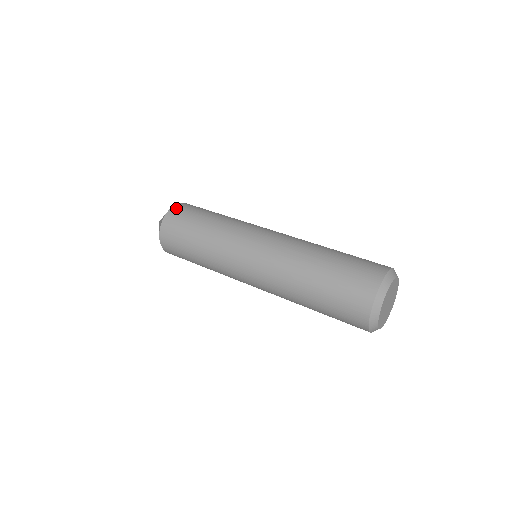
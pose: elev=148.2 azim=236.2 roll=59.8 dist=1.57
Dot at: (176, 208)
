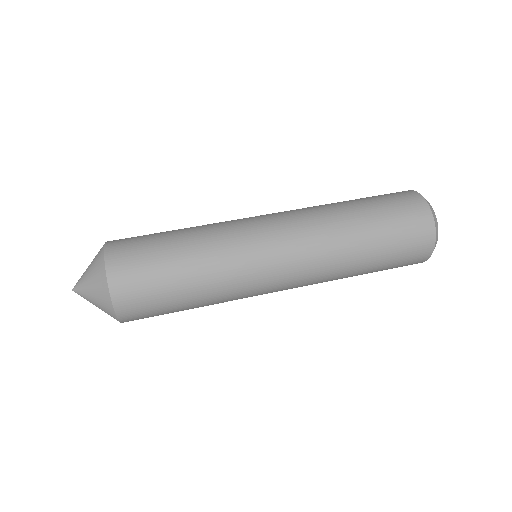
Dot at: (121, 299)
